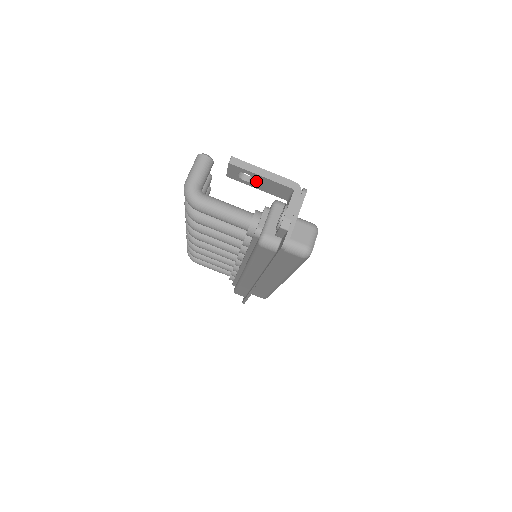
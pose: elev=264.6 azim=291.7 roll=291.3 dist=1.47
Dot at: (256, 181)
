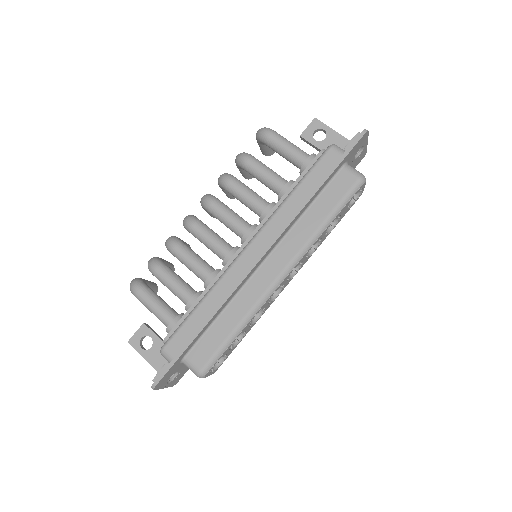
Dot at: (327, 139)
